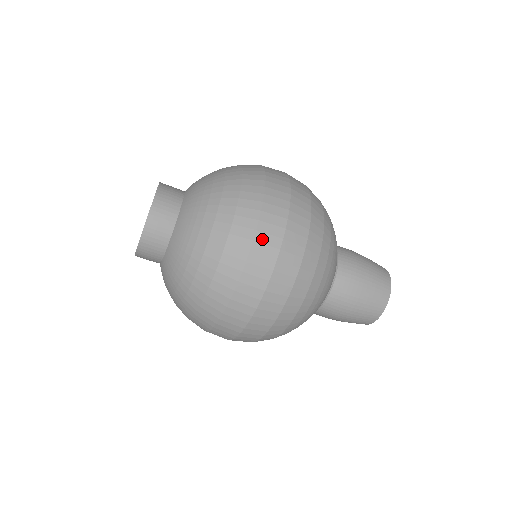
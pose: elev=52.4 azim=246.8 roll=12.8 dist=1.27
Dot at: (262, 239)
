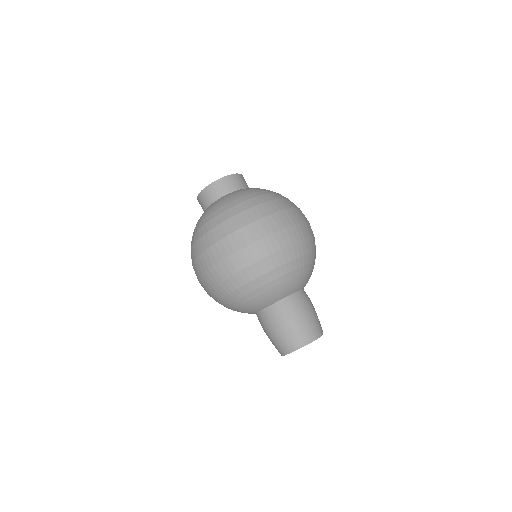
Dot at: occluded
